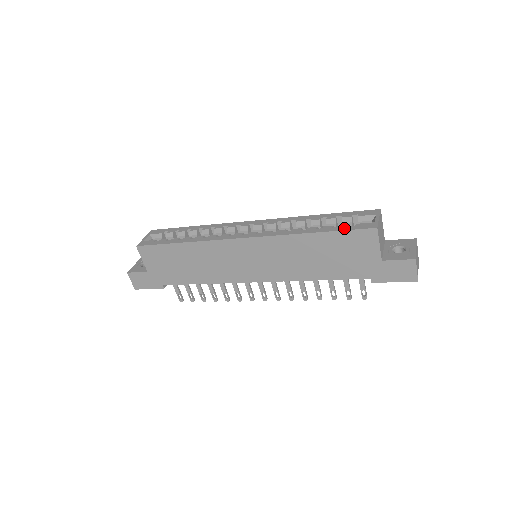
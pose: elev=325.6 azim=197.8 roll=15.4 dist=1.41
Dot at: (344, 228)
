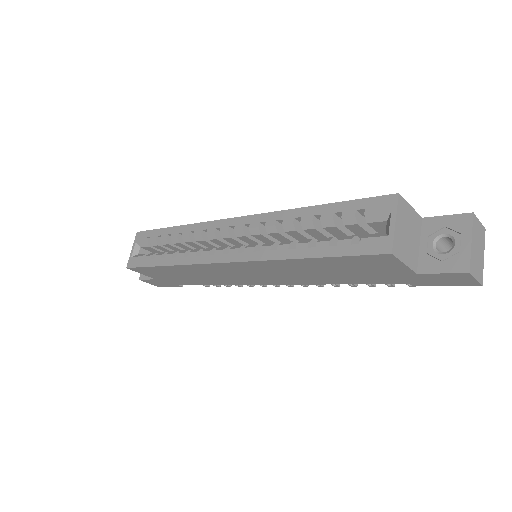
Dot at: (344, 250)
